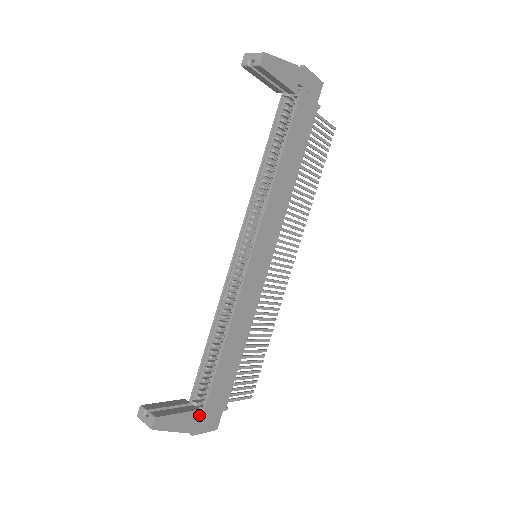
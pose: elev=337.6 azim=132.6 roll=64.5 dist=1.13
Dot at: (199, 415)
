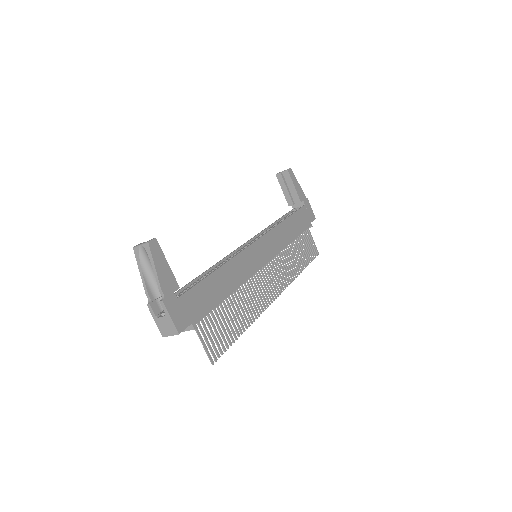
Dot at: (175, 298)
